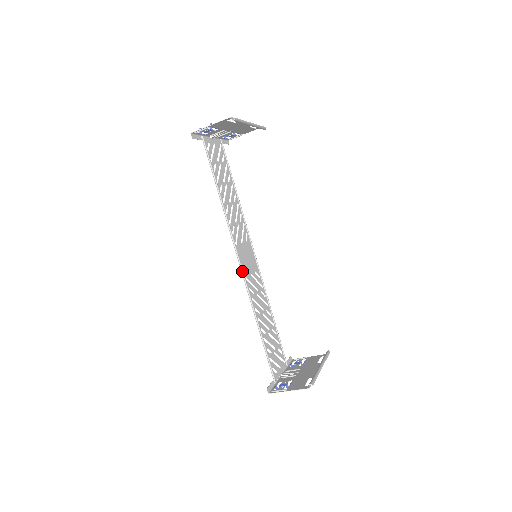
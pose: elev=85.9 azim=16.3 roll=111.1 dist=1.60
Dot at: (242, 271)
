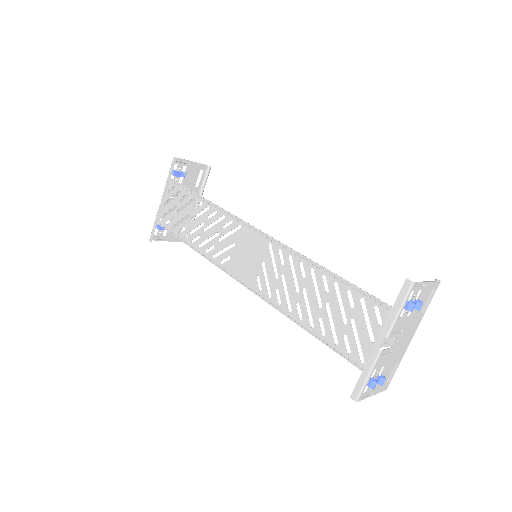
Dot at: (265, 234)
